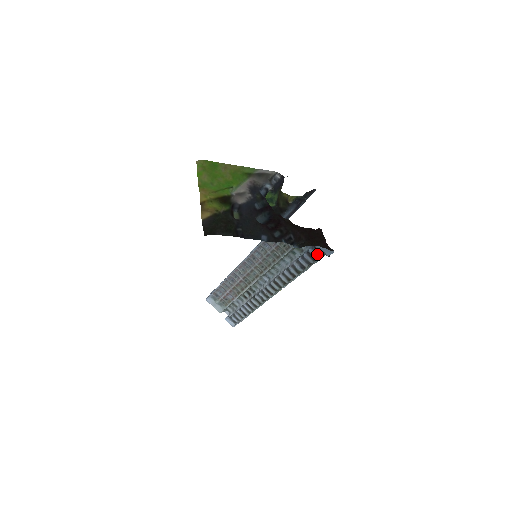
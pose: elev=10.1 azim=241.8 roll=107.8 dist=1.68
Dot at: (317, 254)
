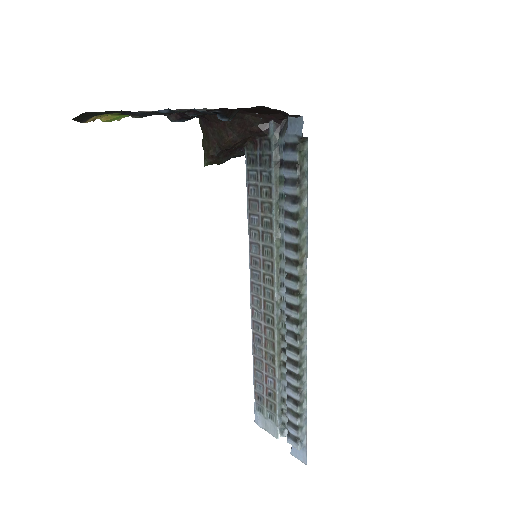
Dot at: (293, 152)
